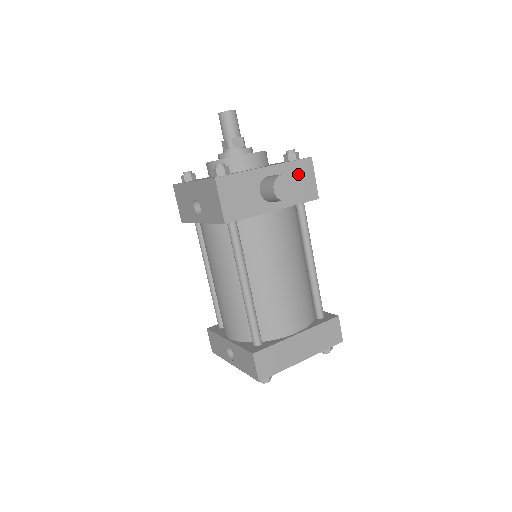
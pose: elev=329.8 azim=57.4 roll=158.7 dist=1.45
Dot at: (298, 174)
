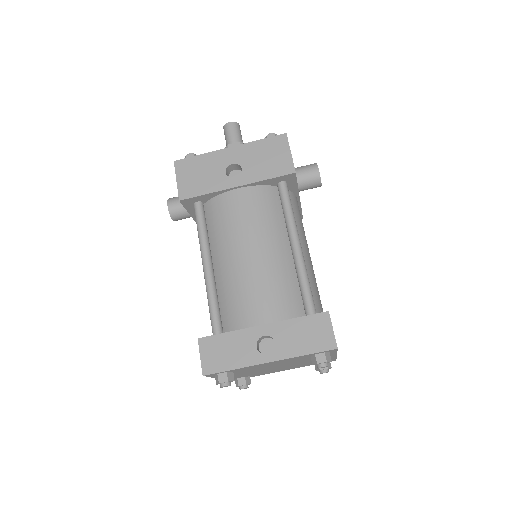
Dot at: occluded
